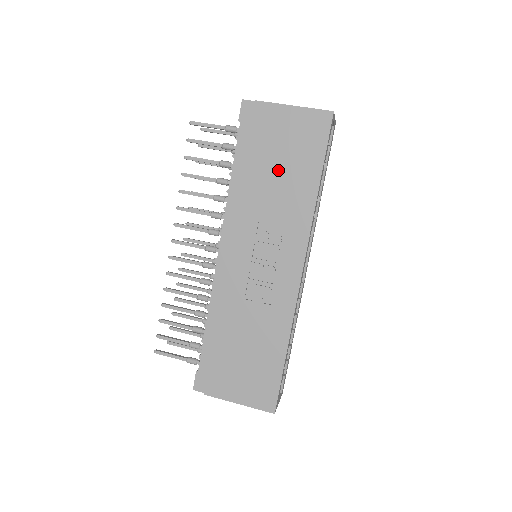
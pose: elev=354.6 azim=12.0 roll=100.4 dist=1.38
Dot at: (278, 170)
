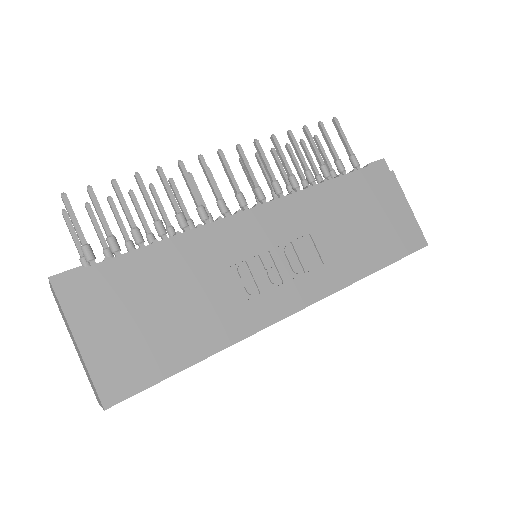
Dot at: (360, 225)
